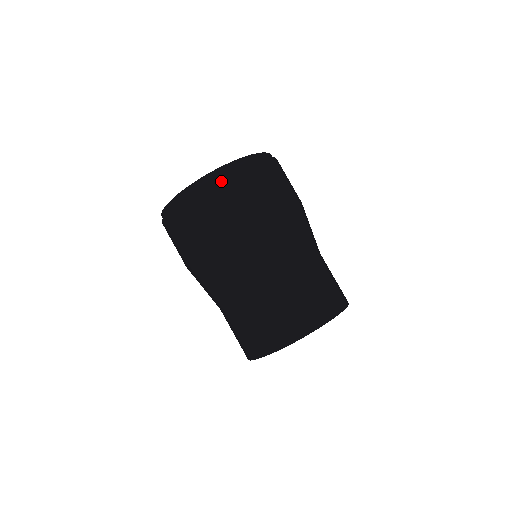
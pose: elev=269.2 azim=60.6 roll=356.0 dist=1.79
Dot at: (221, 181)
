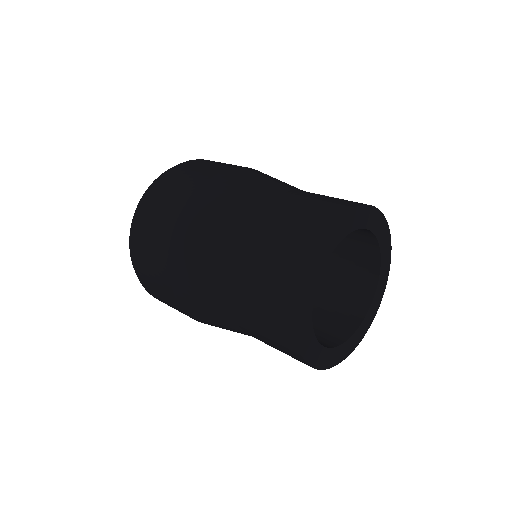
Dot at: (176, 168)
